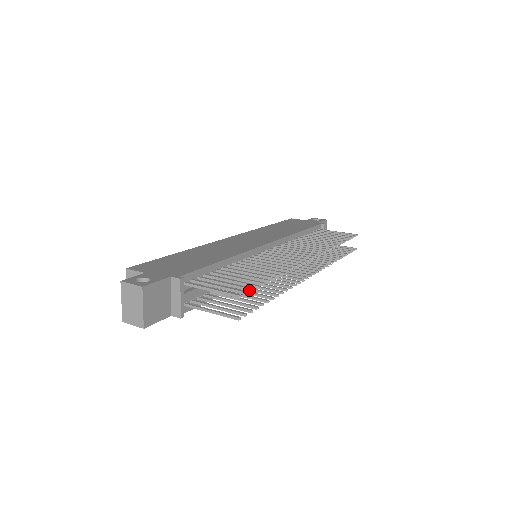
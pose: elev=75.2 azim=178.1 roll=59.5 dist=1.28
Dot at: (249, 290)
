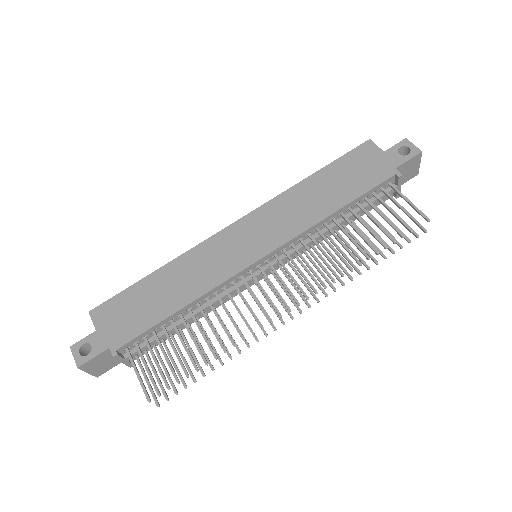
Dot at: (166, 387)
